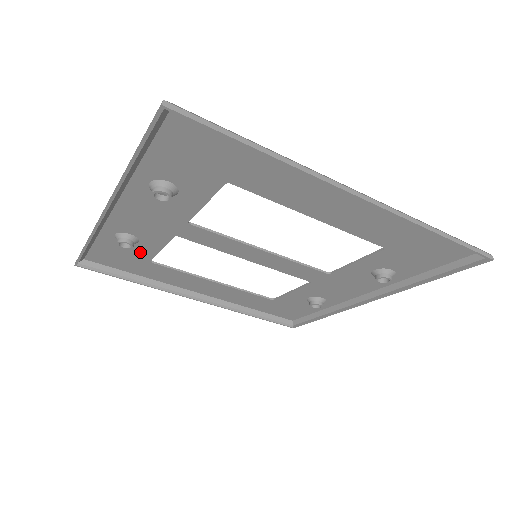
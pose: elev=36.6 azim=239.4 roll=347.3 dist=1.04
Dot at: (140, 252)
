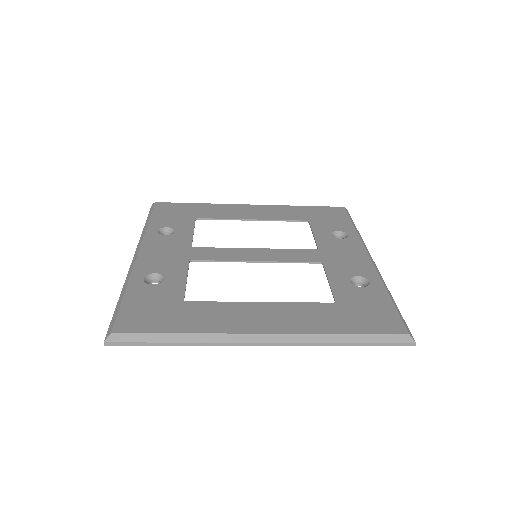
Dot at: (183, 225)
